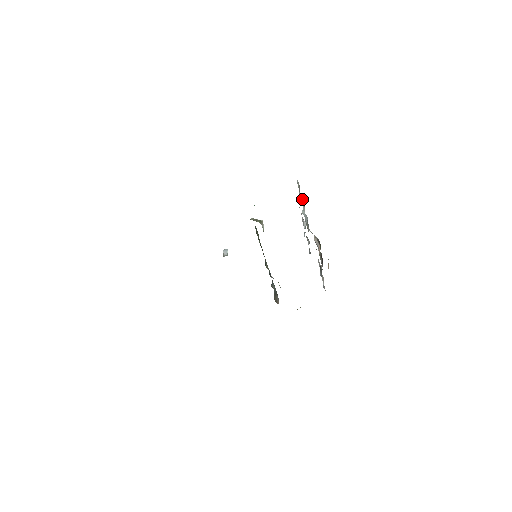
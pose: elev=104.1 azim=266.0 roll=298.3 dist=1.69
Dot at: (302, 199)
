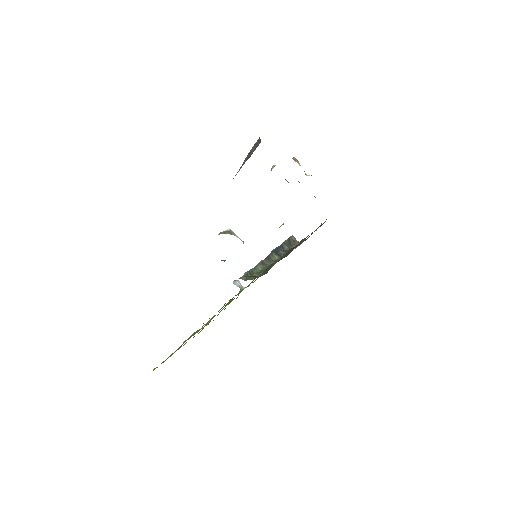
Dot at: occluded
